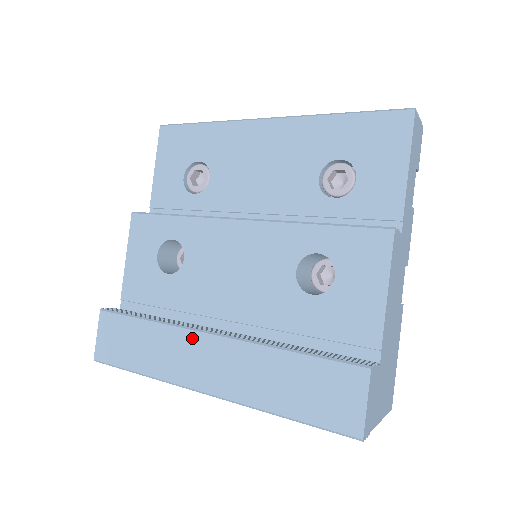
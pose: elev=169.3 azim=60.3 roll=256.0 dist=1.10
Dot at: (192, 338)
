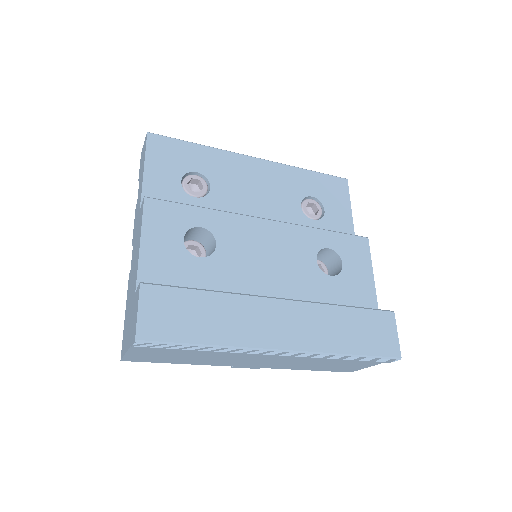
Dot at: (263, 304)
